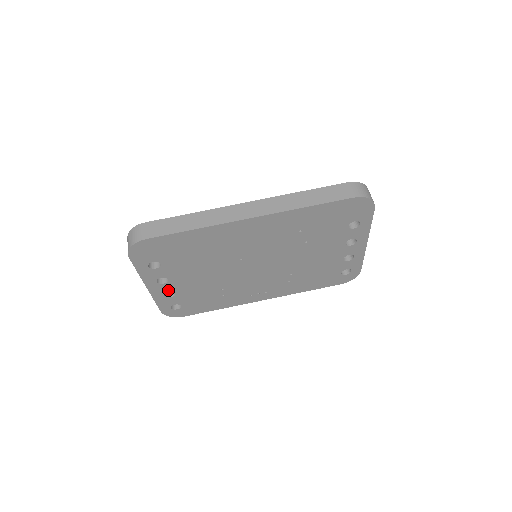
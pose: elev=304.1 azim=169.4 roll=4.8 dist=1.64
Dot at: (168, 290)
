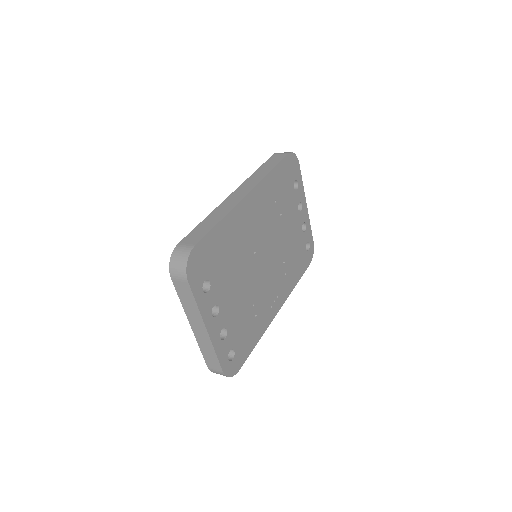
Dot at: (221, 327)
